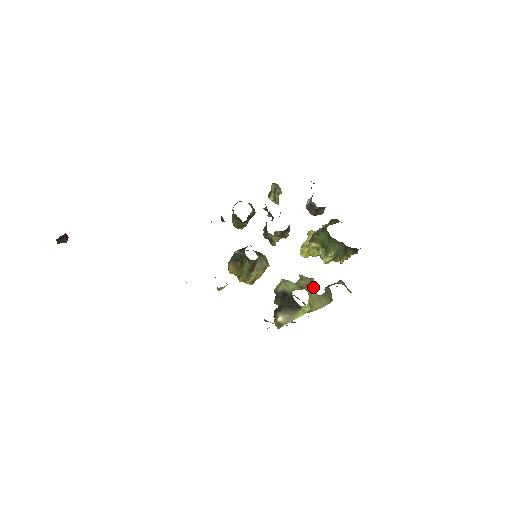
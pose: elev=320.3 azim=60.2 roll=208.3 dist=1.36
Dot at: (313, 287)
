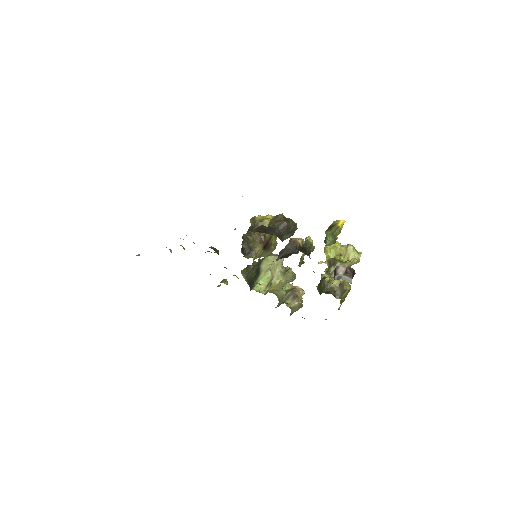
Dot at: occluded
